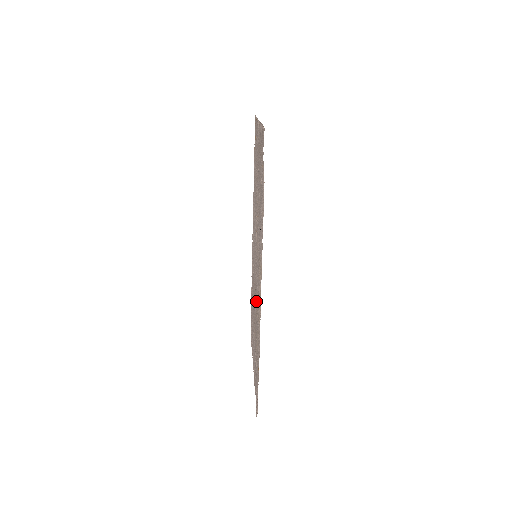
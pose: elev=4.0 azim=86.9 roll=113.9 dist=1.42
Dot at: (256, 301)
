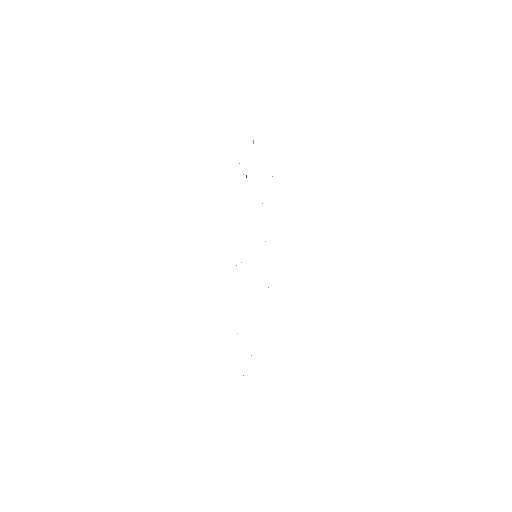
Dot at: occluded
